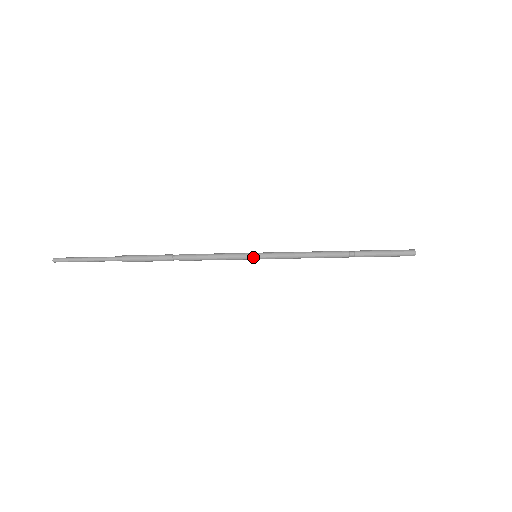
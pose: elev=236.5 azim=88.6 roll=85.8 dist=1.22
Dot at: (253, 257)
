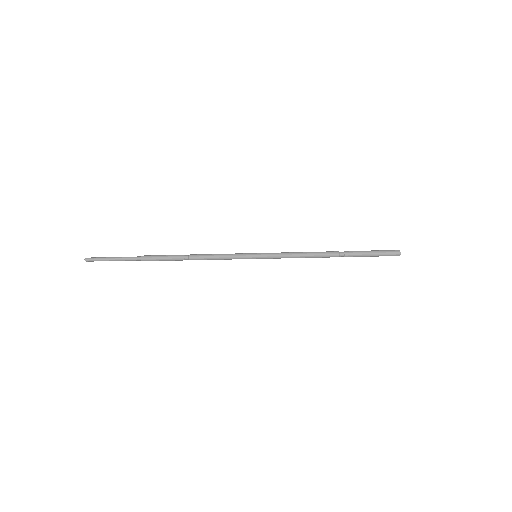
Dot at: (253, 258)
